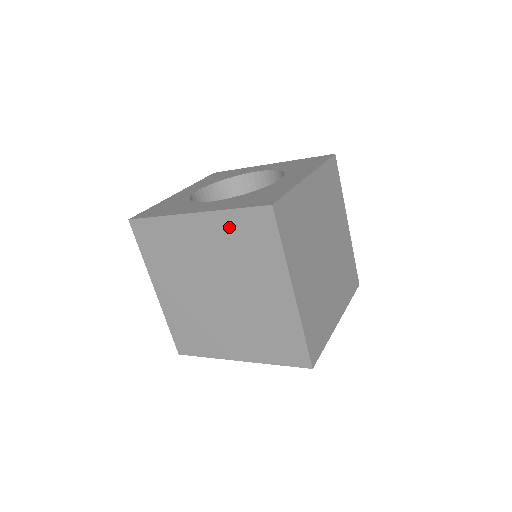
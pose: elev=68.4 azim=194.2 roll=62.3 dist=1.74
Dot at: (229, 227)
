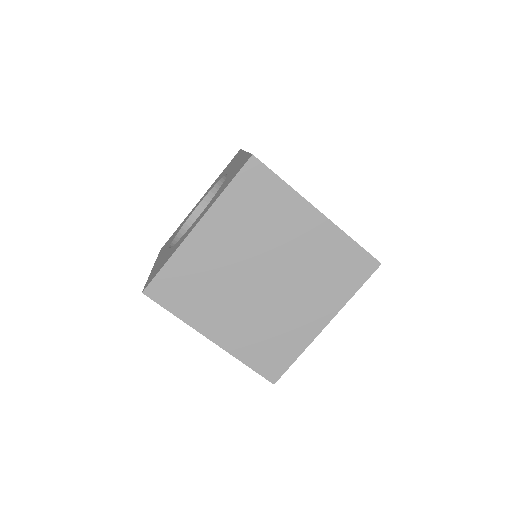
Dot at: (233, 207)
